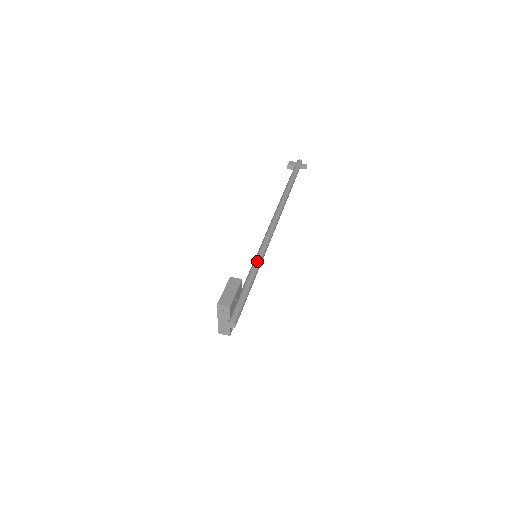
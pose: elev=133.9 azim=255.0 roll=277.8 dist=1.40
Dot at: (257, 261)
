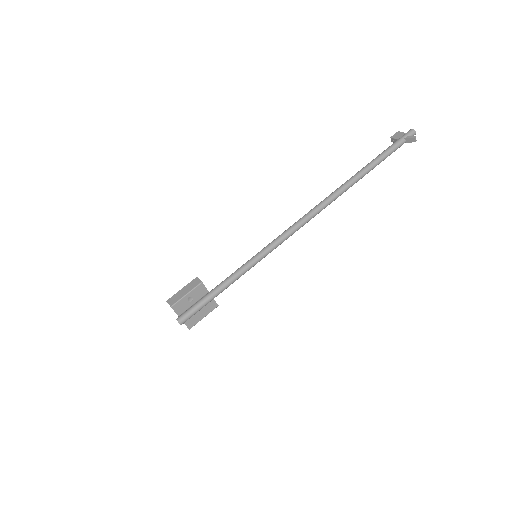
Dot at: (247, 263)
